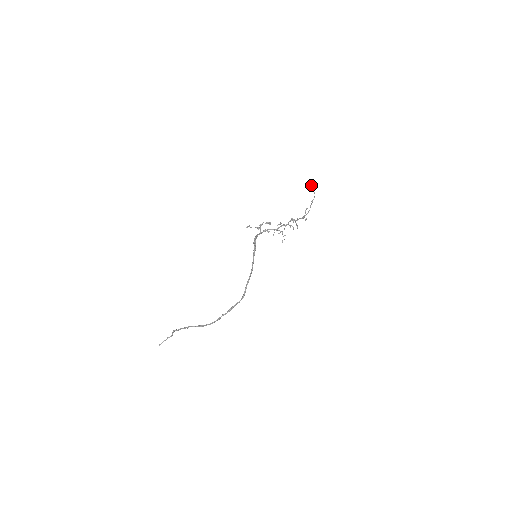
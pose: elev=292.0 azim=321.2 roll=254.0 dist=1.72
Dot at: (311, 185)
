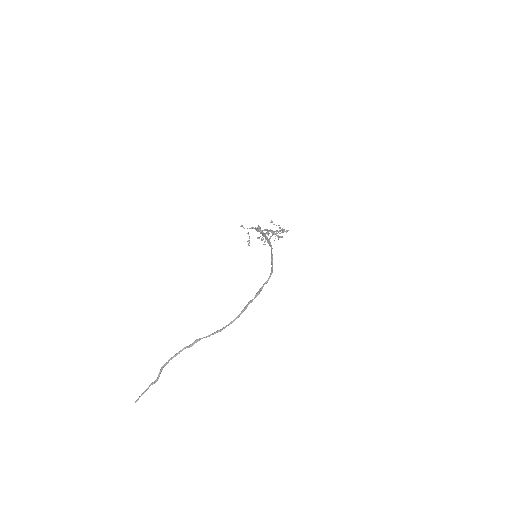
Dot at: (270, 222)
